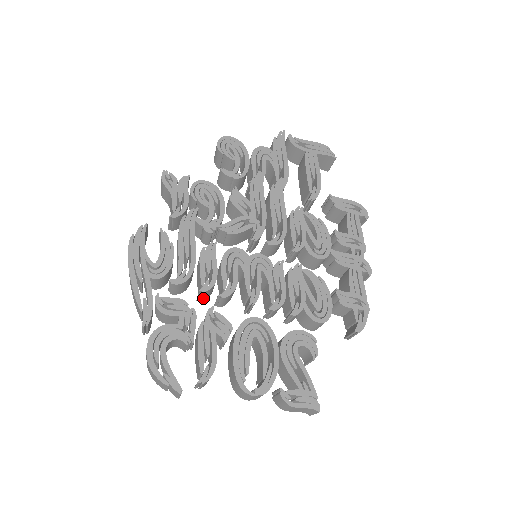
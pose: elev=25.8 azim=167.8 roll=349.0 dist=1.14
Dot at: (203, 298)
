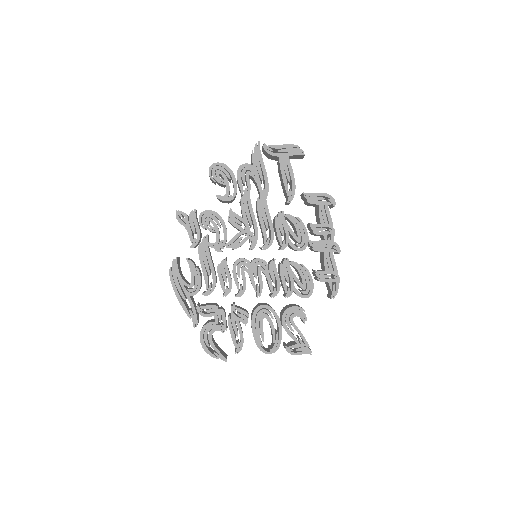
Dot at: occluded
